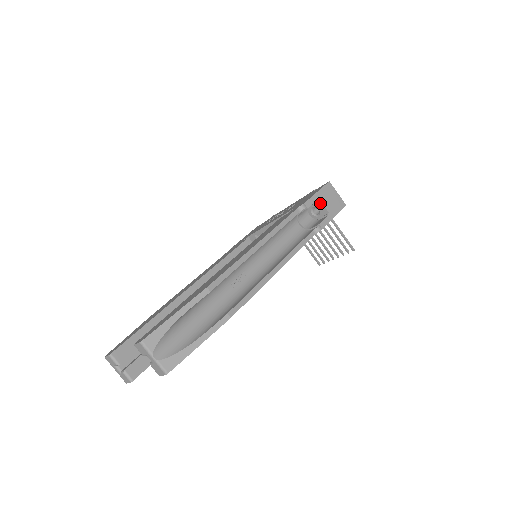
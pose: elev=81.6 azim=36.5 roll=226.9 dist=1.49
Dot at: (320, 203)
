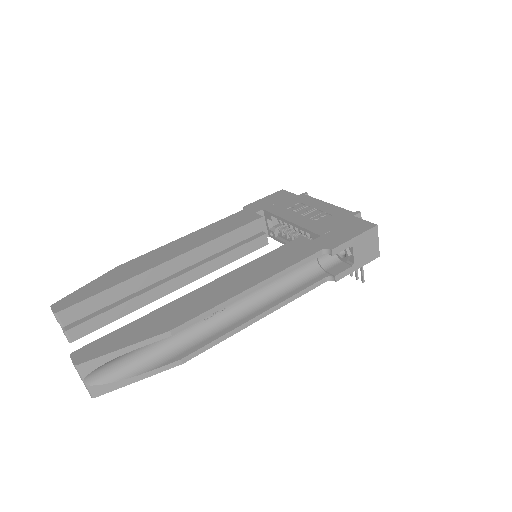
Dot at: (351, 249)
